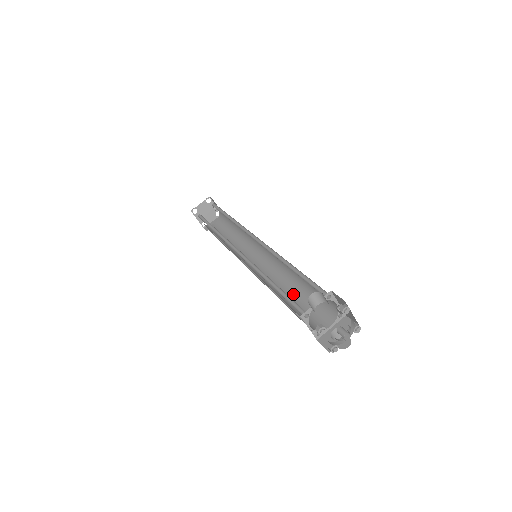
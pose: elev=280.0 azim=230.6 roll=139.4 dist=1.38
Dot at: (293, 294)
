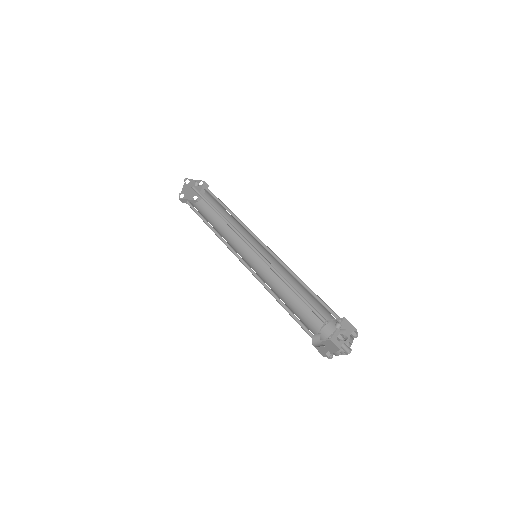
Dot at: occluded
